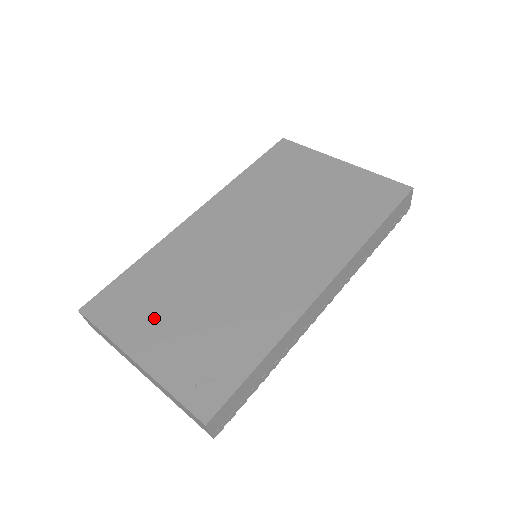
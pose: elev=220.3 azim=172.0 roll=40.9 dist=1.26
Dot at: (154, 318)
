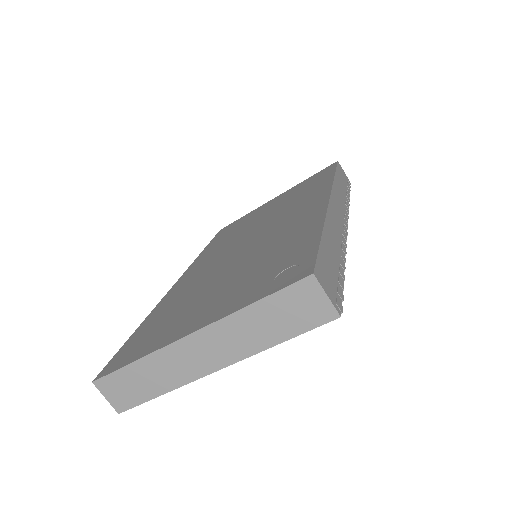
Dot at: (187, 314)
